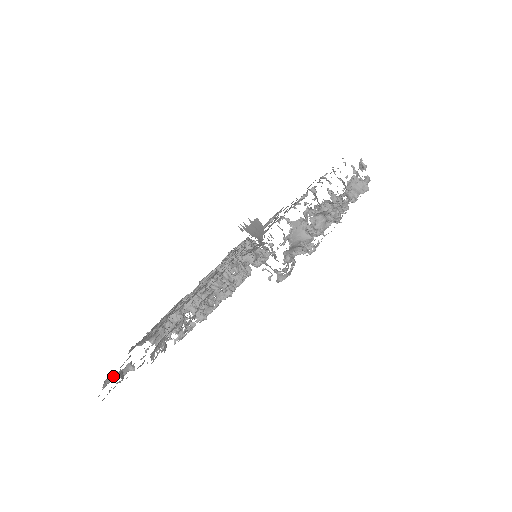
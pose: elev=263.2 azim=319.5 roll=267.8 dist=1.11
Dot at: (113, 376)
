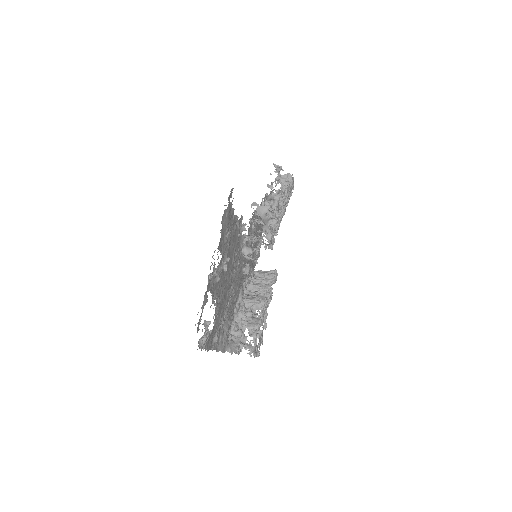
Dot at: occluded
